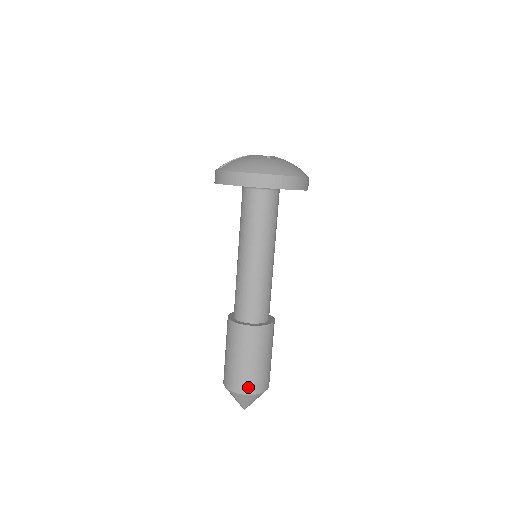
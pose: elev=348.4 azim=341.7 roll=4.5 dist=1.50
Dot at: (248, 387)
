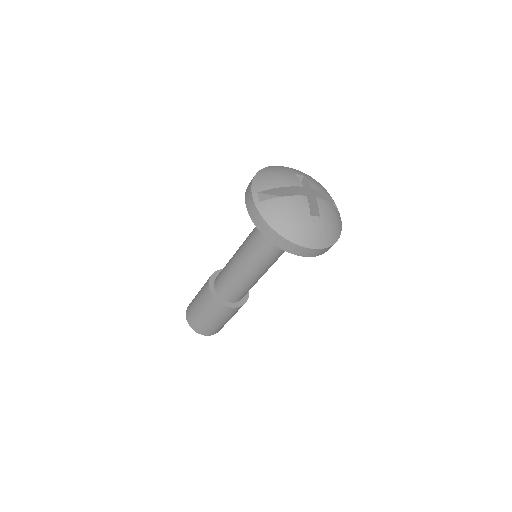
Dot at: (206, 332)
